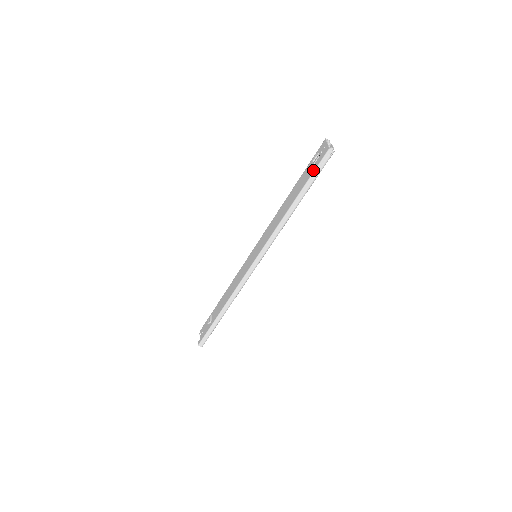
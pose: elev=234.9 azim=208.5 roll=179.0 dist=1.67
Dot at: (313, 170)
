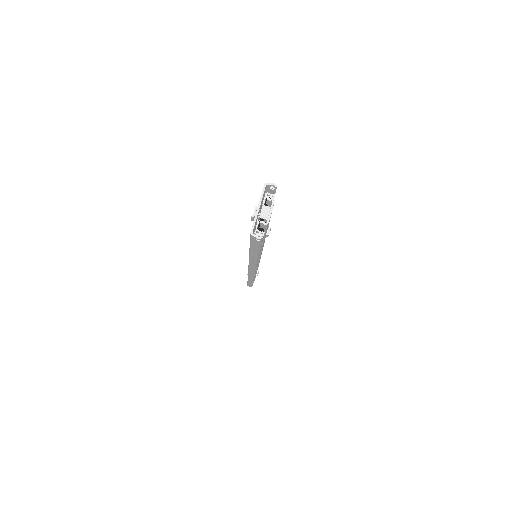
Dot at: occluded
